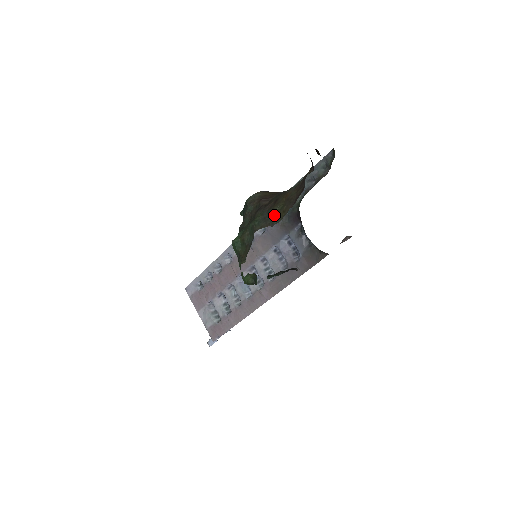
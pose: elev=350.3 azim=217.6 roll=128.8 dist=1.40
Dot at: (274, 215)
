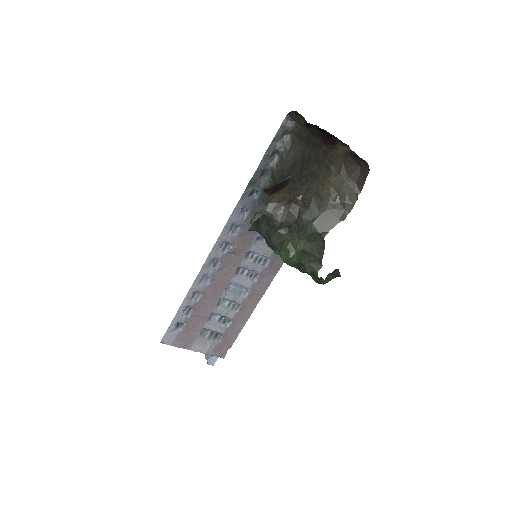
Dot at: (336, 210)
